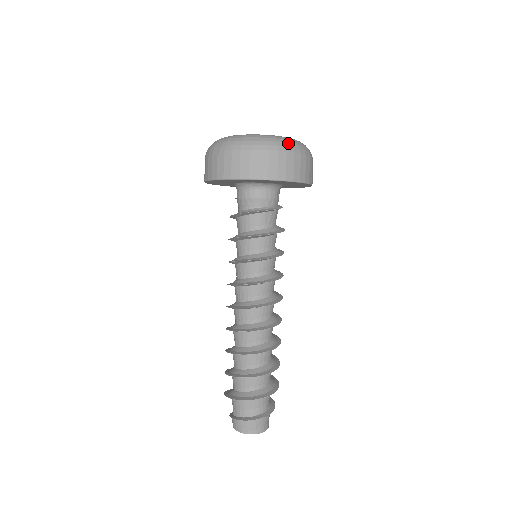
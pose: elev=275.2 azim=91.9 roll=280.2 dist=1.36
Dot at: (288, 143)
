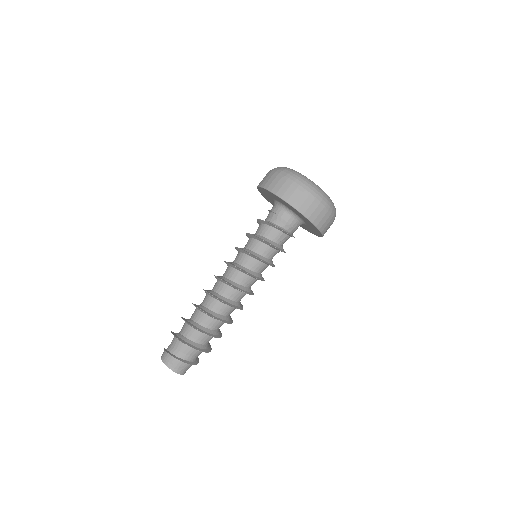
Dot at: (329, 201)
